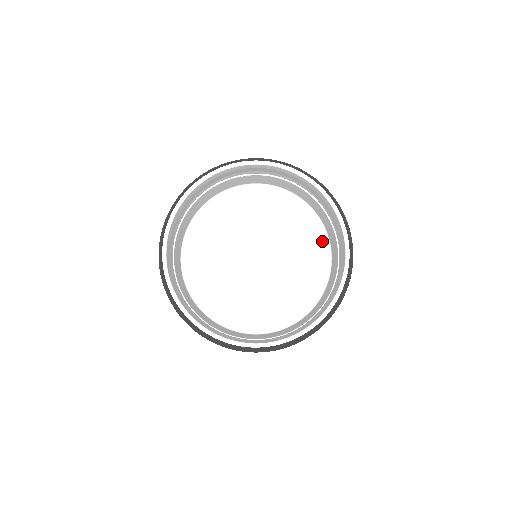
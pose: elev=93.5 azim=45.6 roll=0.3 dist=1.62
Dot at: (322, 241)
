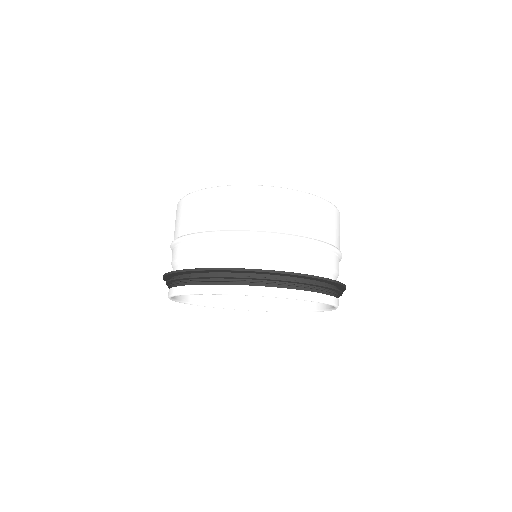
Dot at: occluded
